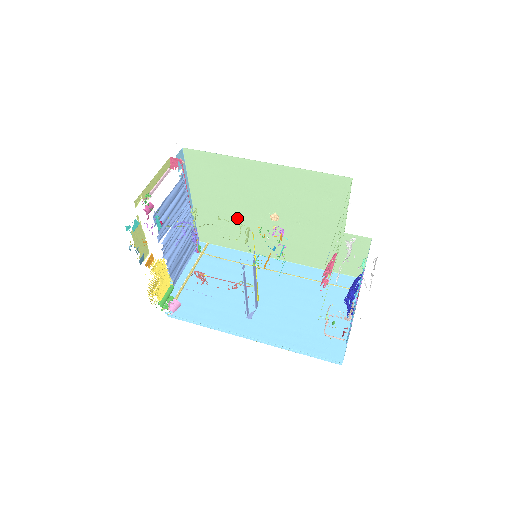
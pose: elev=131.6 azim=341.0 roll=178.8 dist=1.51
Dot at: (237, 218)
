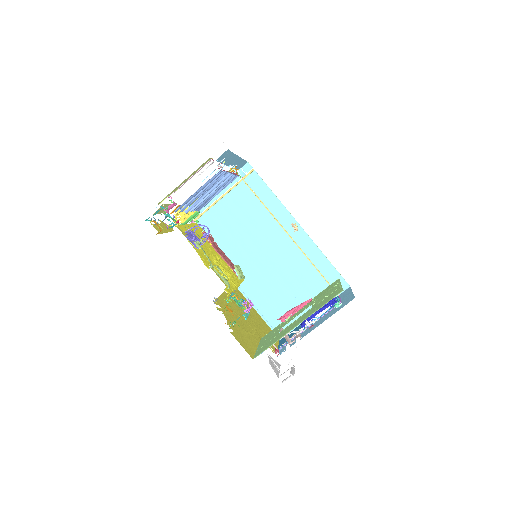
Dot at: occluded
